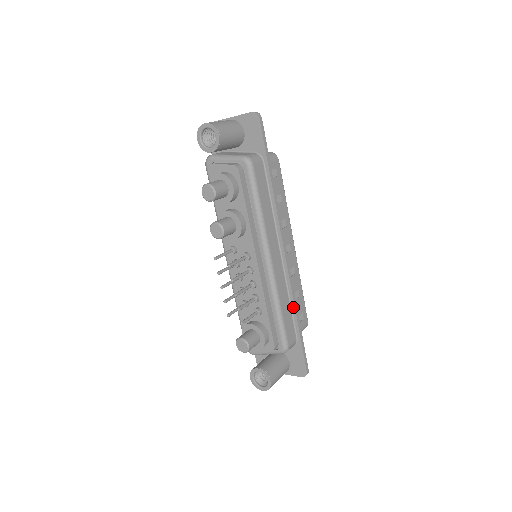
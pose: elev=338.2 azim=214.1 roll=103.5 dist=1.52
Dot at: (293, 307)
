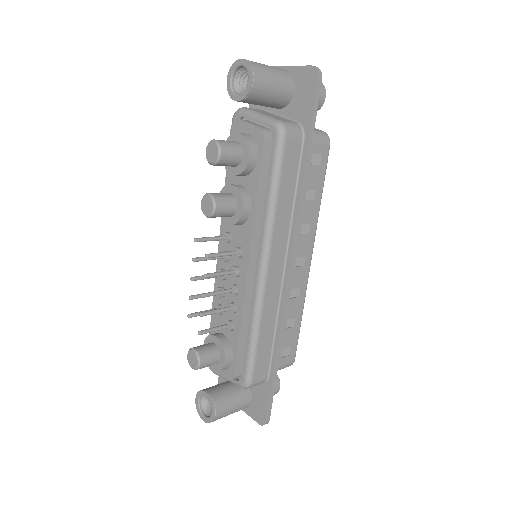
Dot at: (277, 337)
